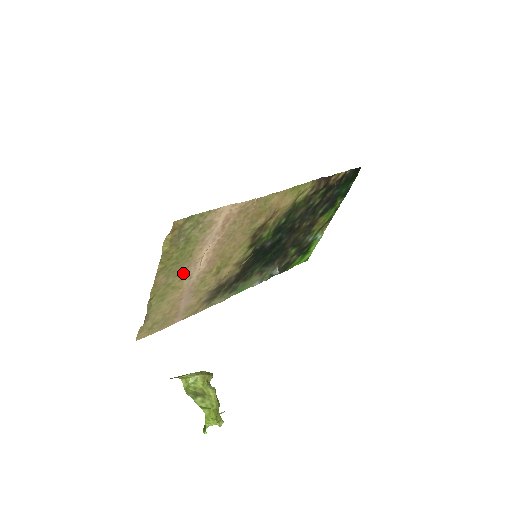
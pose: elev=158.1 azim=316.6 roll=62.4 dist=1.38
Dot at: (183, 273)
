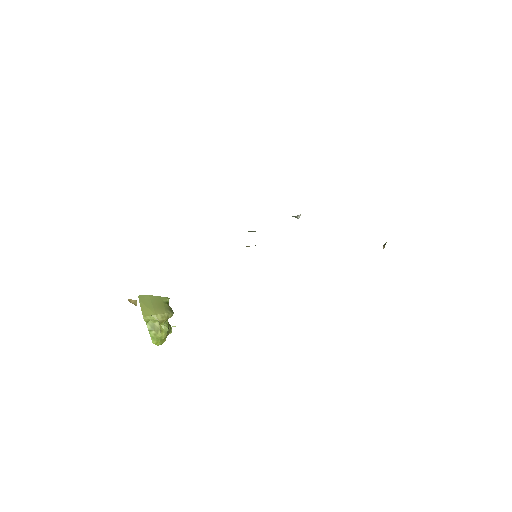
Dot at: occluded
